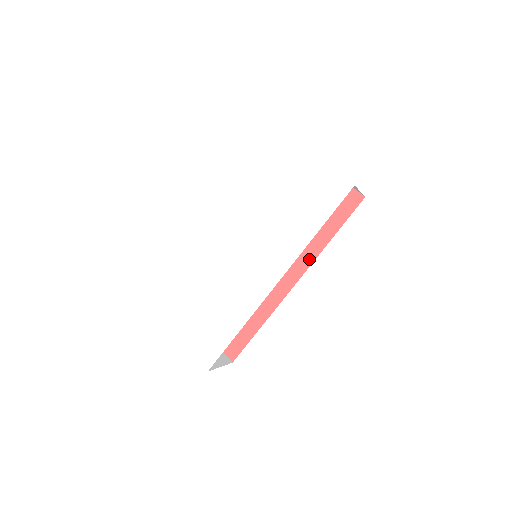
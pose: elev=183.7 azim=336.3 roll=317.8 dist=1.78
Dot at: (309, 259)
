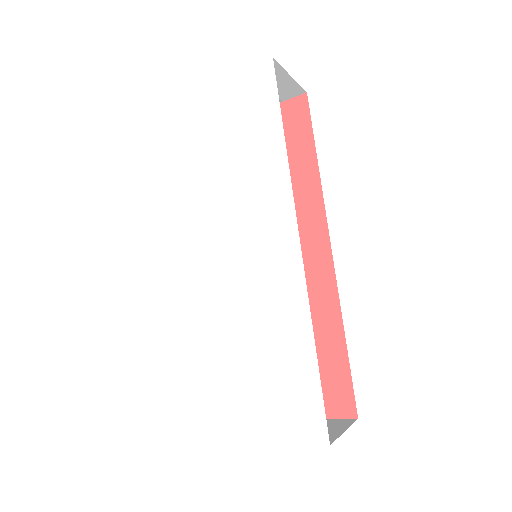
Dot at: (317, 207)
